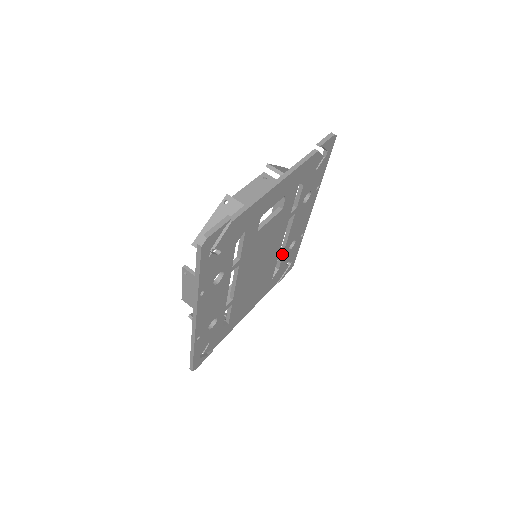
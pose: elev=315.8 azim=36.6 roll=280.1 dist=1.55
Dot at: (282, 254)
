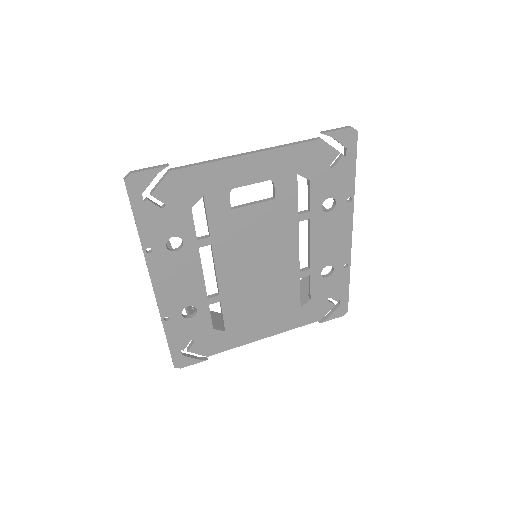
Dot at: (310, 277)
